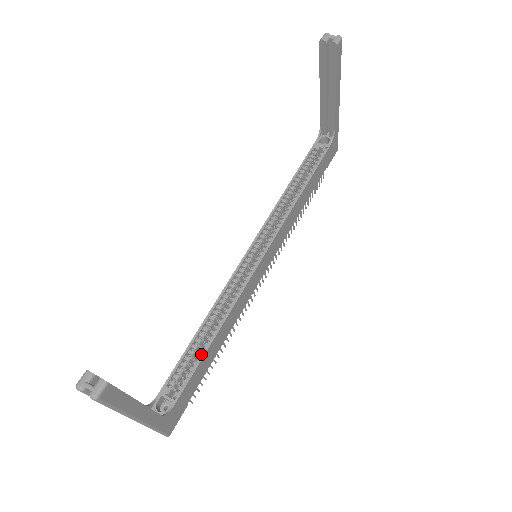
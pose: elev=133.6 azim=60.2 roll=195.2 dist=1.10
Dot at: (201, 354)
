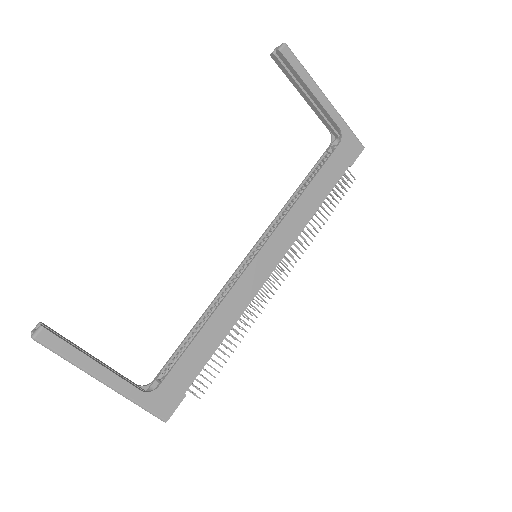
Dot at: (192, 344)
